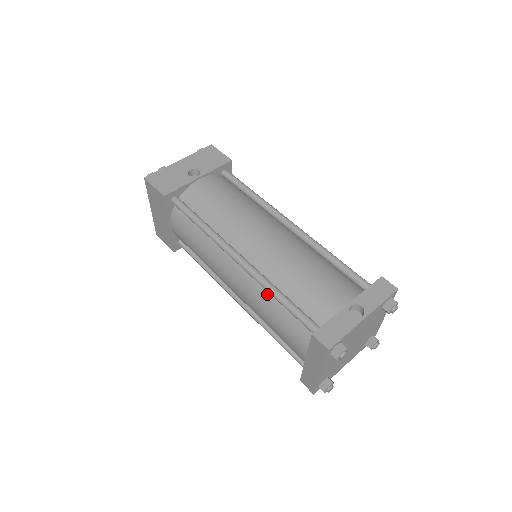
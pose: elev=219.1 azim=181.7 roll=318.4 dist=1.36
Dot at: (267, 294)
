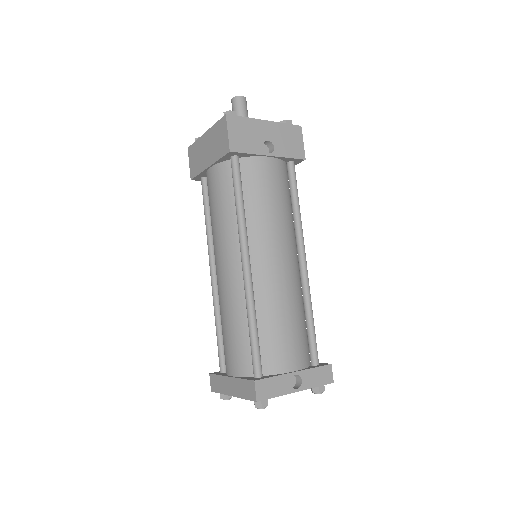
Dot at: (244, 310)
